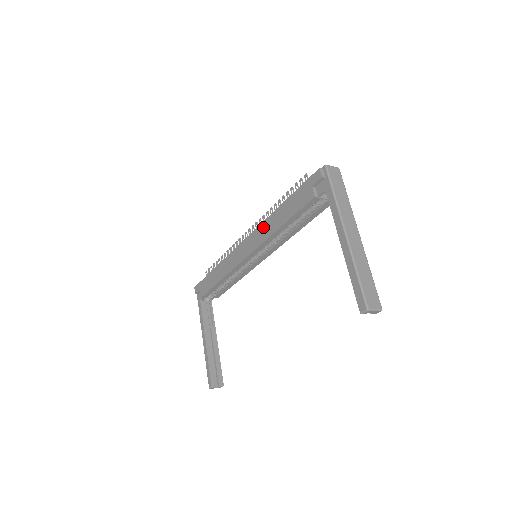
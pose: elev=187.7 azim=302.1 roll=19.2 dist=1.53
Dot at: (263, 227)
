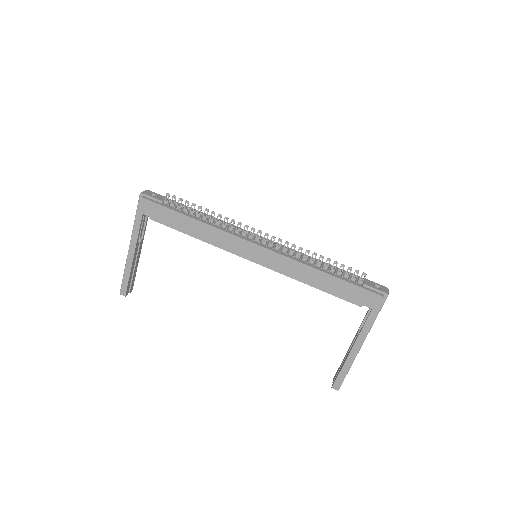
Dot at: (292, 265)
